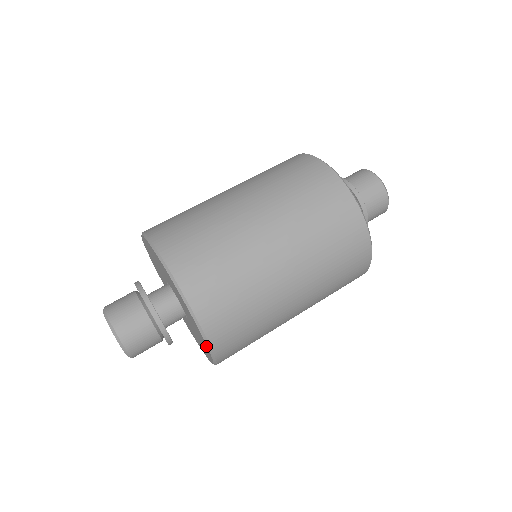
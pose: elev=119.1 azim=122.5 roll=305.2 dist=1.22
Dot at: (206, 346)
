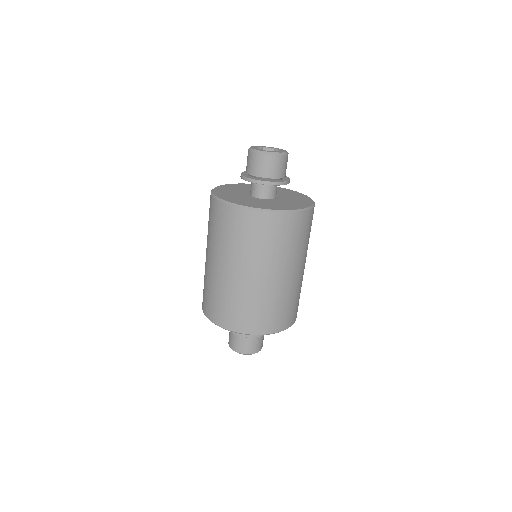
Dot at: occluded
